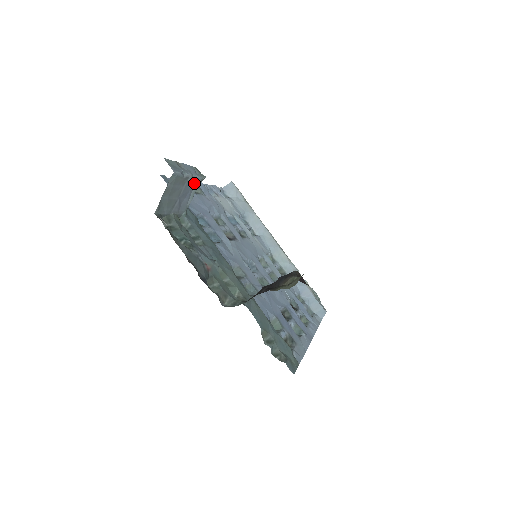
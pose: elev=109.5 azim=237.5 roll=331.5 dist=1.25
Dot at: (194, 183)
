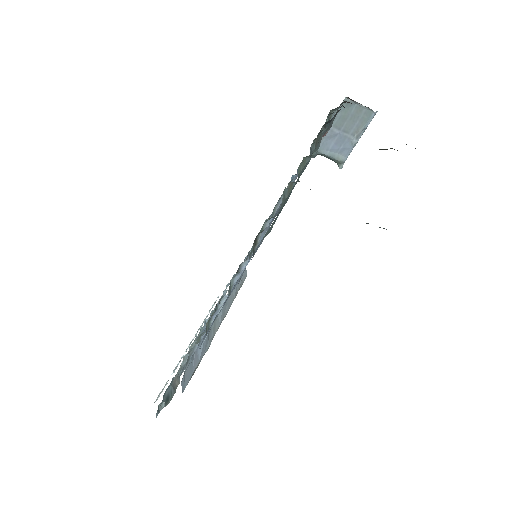
Dot at: (344, 152)
